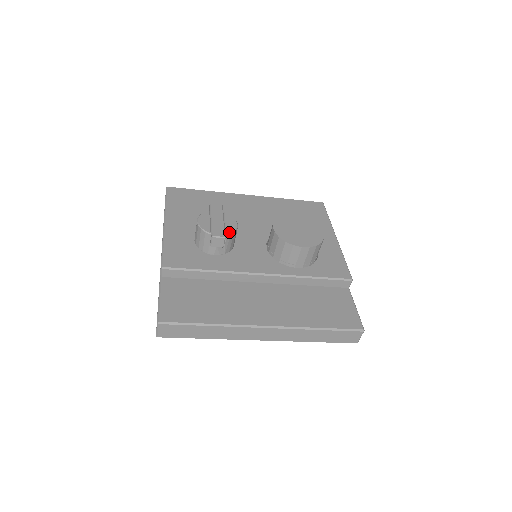
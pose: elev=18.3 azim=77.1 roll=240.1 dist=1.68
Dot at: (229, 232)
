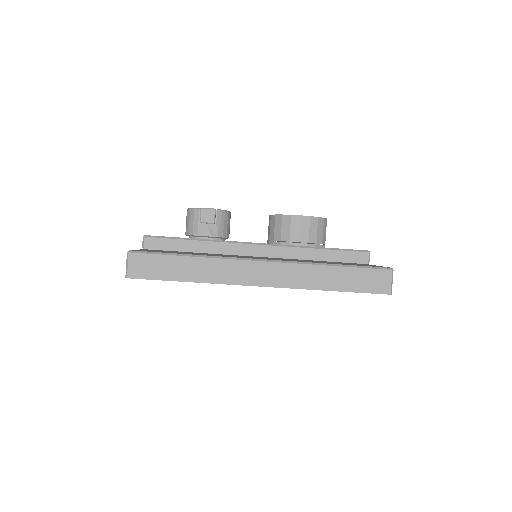
Dot at: (220, 209)
